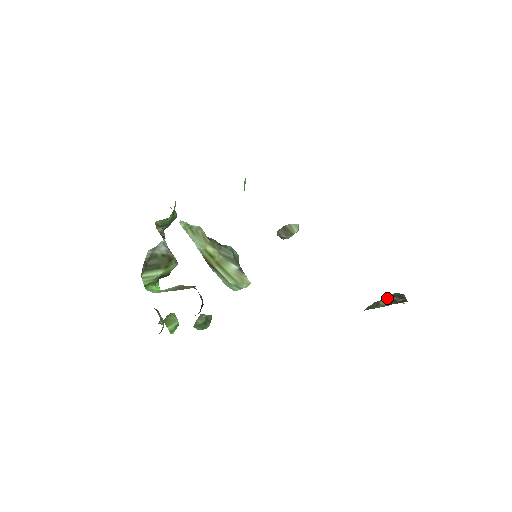
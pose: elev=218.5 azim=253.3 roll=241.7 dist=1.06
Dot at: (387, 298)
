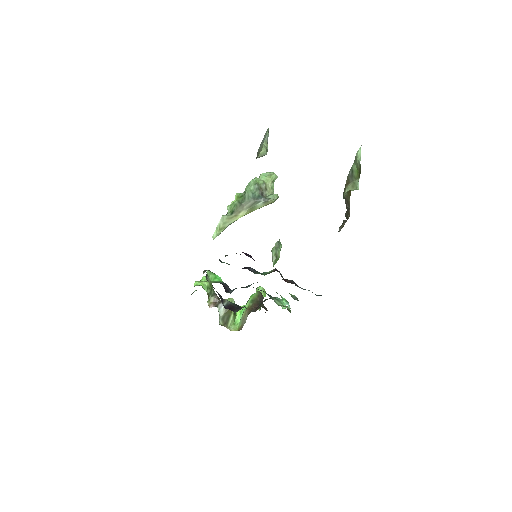
Dot at: occluded
